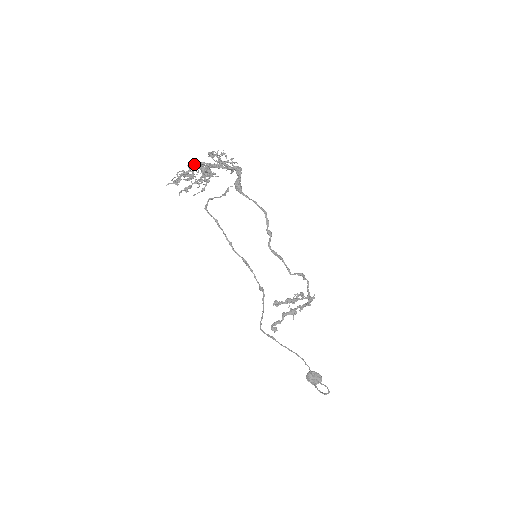
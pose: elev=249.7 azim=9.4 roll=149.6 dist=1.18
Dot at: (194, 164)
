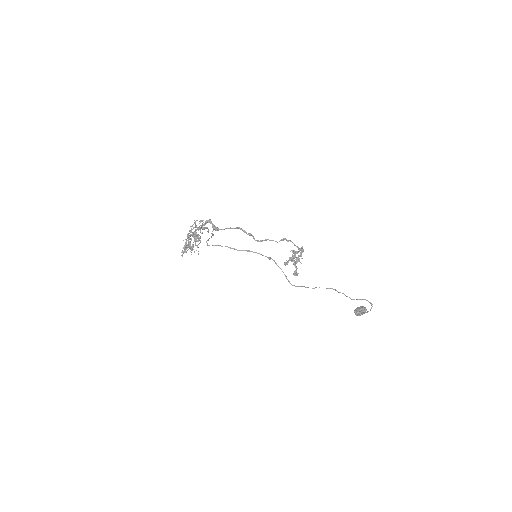
Dot at: occluded
